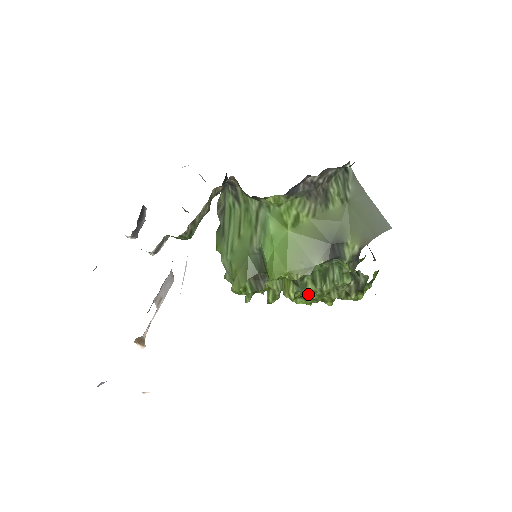
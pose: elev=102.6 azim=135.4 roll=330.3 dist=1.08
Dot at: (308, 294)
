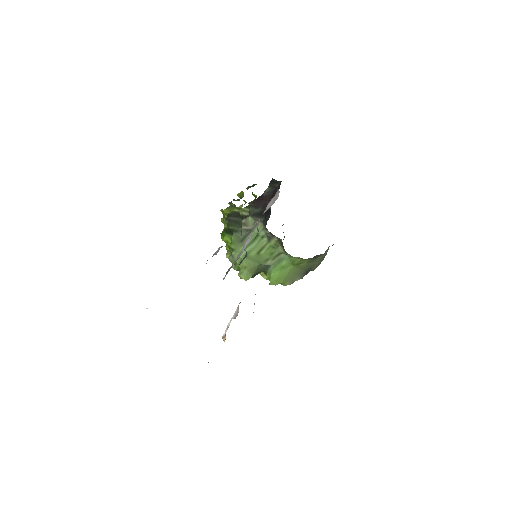
Dot at: occluded
